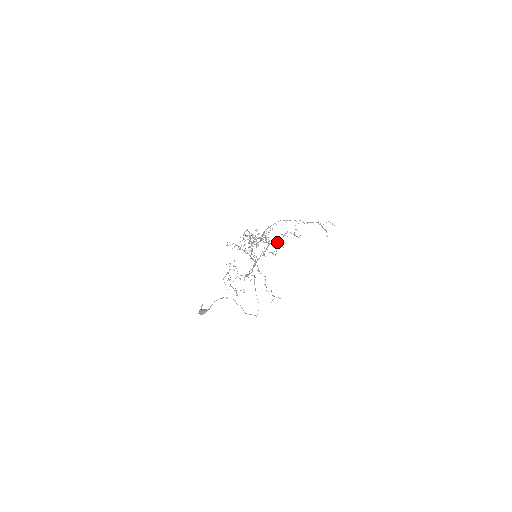
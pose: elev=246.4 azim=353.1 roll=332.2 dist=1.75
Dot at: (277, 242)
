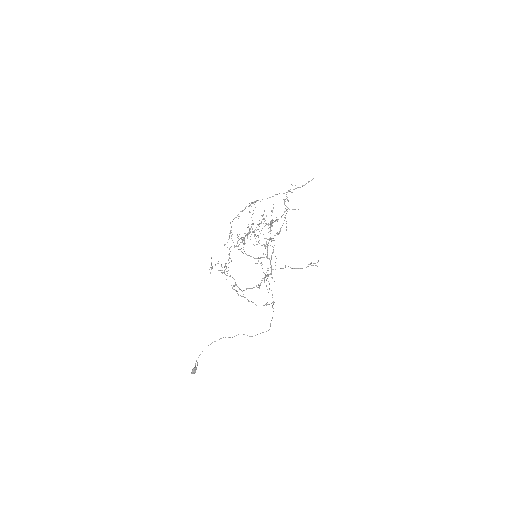
Dot at: occluded
